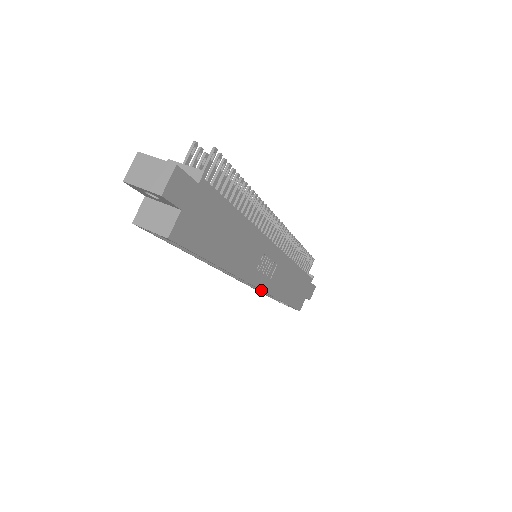
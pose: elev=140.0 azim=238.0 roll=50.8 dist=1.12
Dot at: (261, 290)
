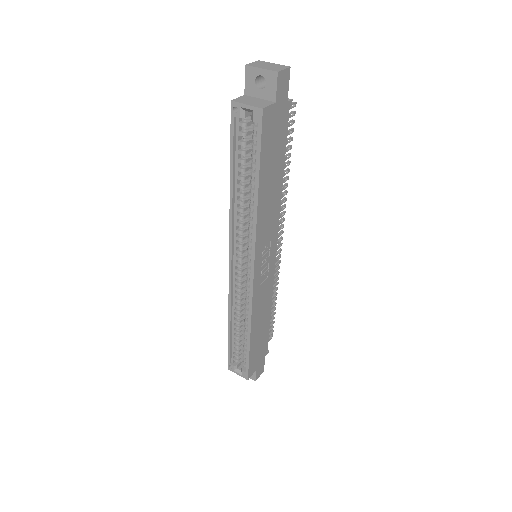
Dot at: (252, 286)
